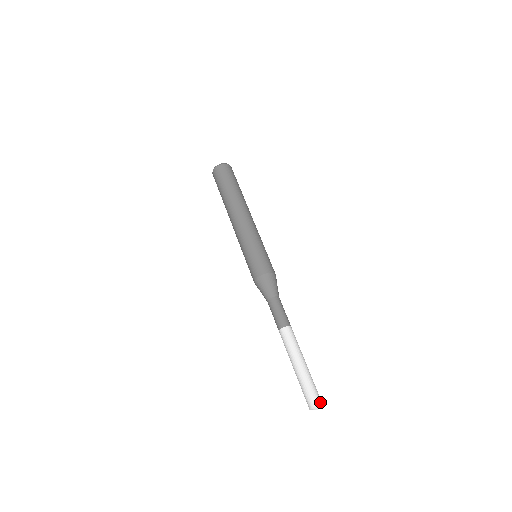
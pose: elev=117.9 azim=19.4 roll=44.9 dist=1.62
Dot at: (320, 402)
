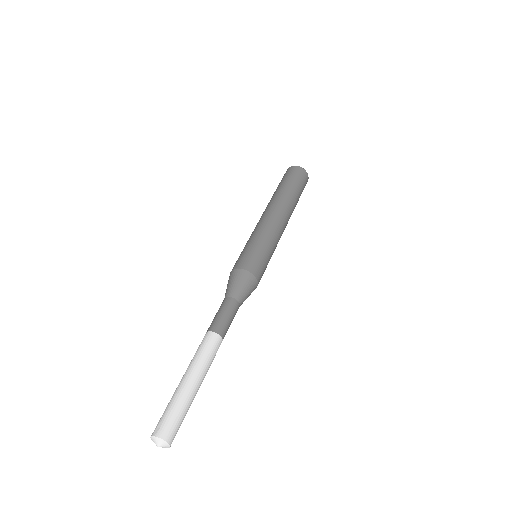
Dot at: (163, 435)
